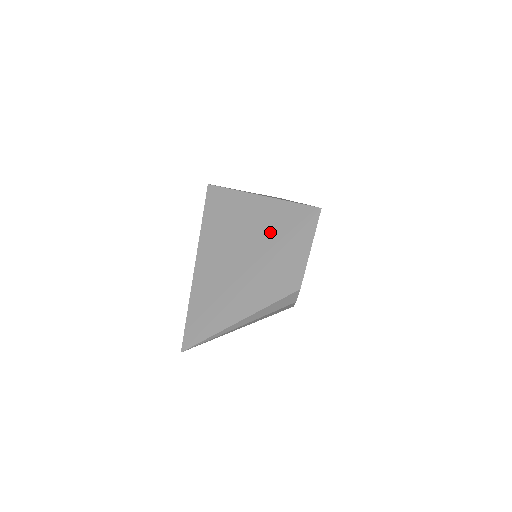
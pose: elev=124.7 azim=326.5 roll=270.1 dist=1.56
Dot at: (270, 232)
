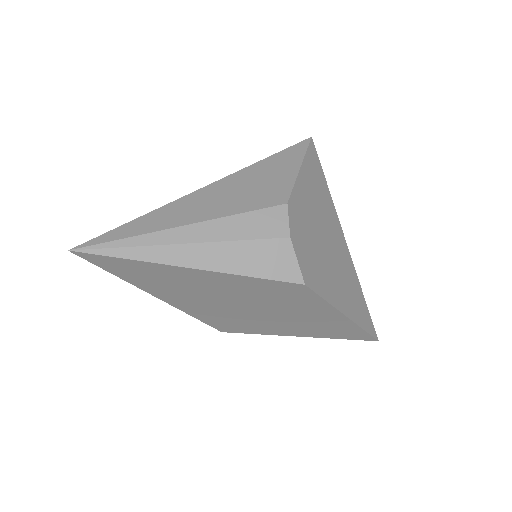
Dot at: occluded
